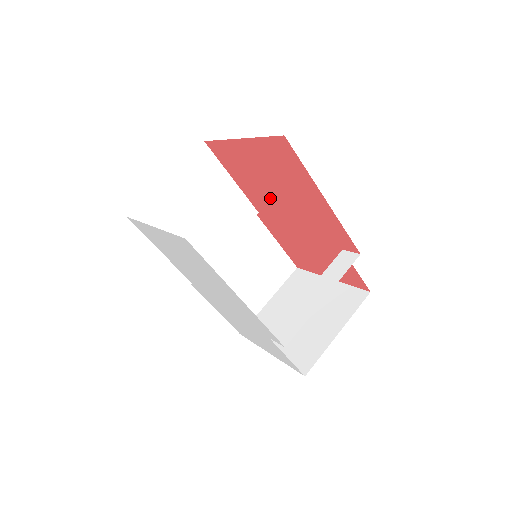
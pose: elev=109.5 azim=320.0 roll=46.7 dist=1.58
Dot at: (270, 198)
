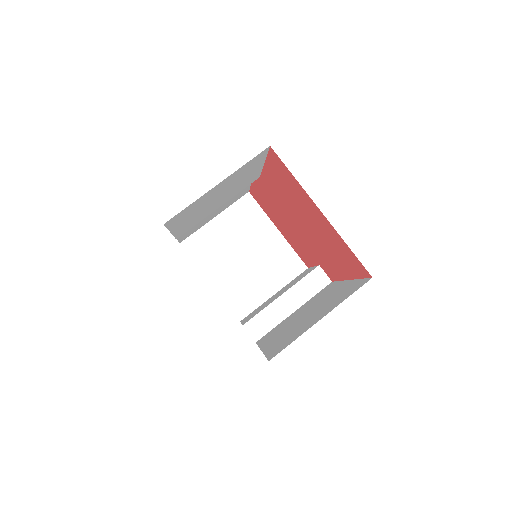
Dot at: (292, 209)
